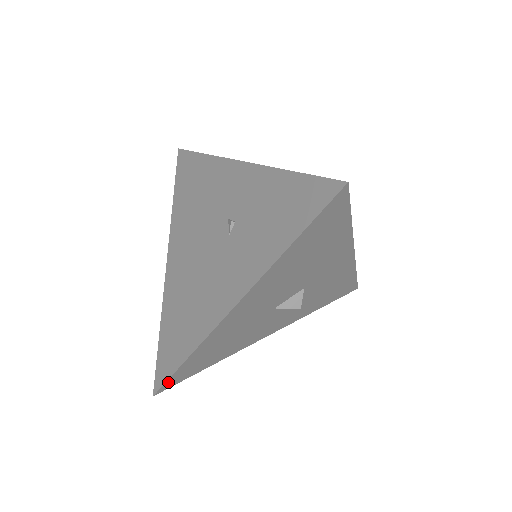
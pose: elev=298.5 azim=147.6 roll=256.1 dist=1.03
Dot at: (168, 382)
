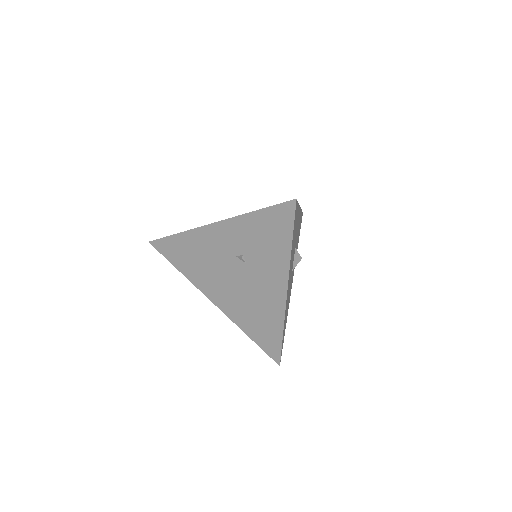
Dot at: (281, 353)
